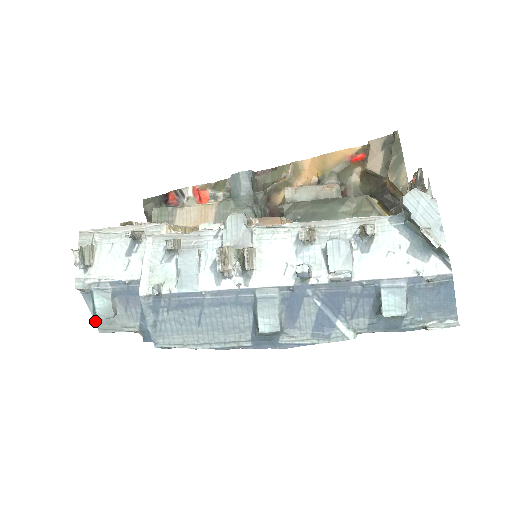
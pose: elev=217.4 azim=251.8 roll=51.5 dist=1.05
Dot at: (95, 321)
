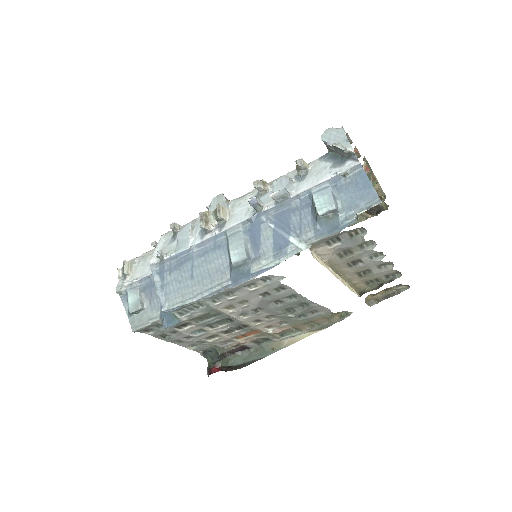
Dot at: (130, 321)
